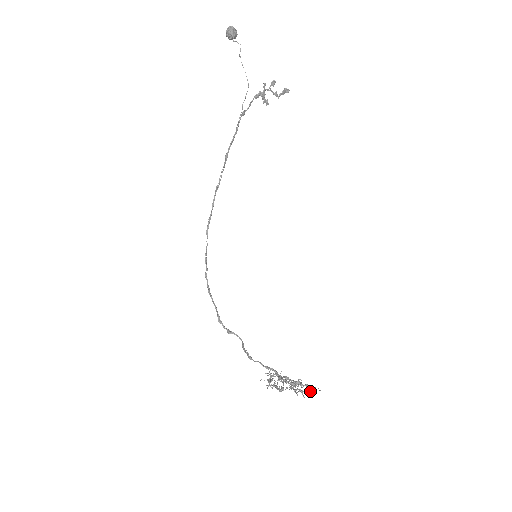
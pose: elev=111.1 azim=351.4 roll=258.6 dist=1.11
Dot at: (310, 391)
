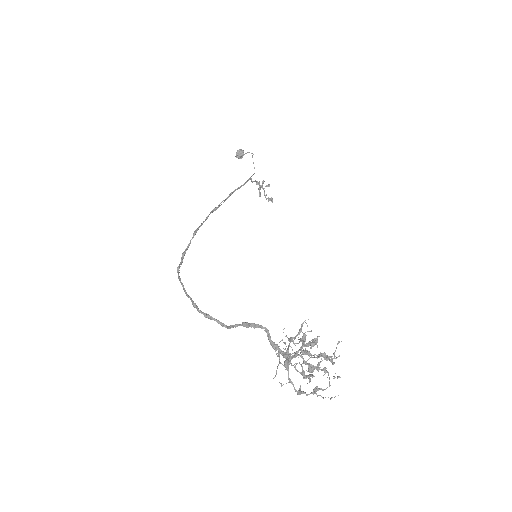
Dot at: occluded
